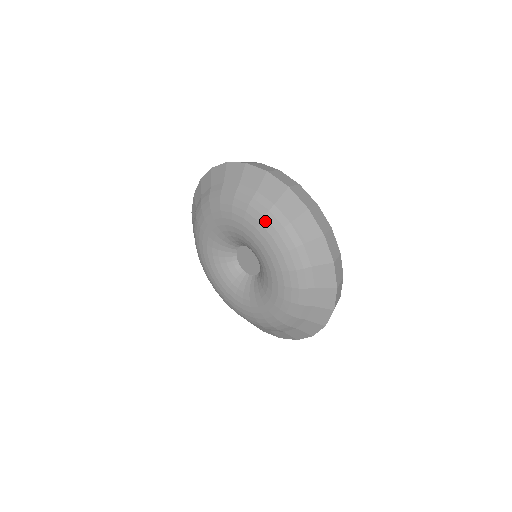
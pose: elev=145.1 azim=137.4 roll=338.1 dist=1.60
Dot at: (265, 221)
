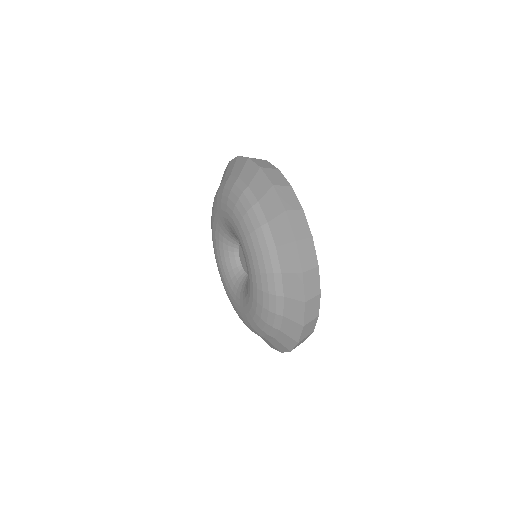
Dot at: (254, 235)
